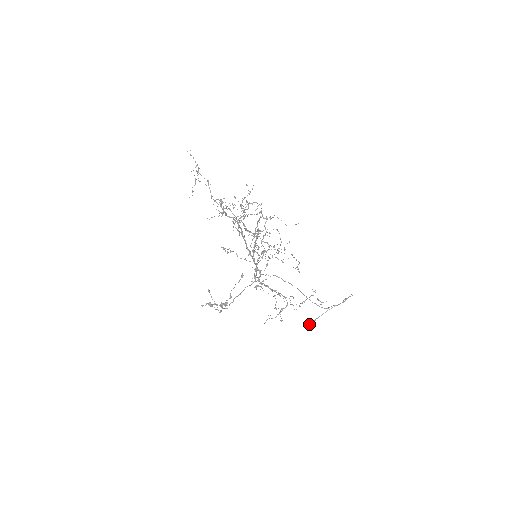
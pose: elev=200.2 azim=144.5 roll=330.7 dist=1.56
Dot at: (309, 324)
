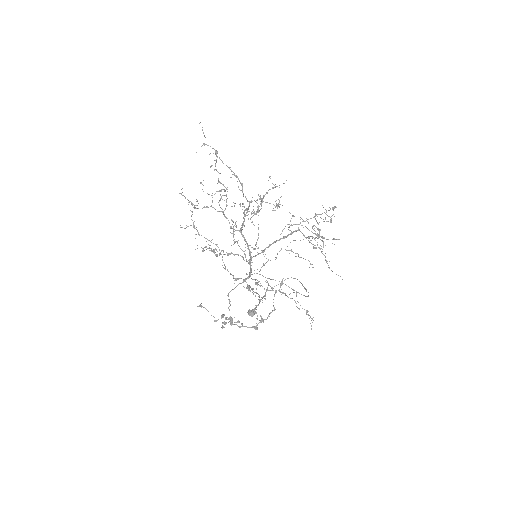
Dot at: occluded
